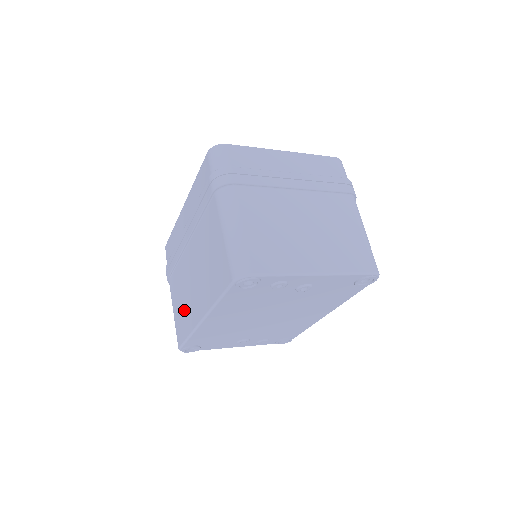
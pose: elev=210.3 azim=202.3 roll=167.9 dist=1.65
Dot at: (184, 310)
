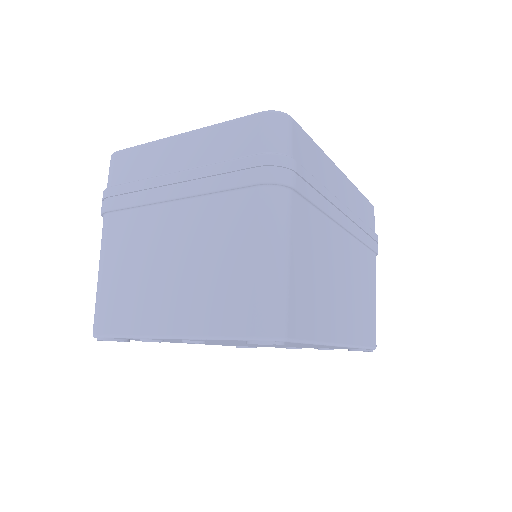
Dot at: occluded
